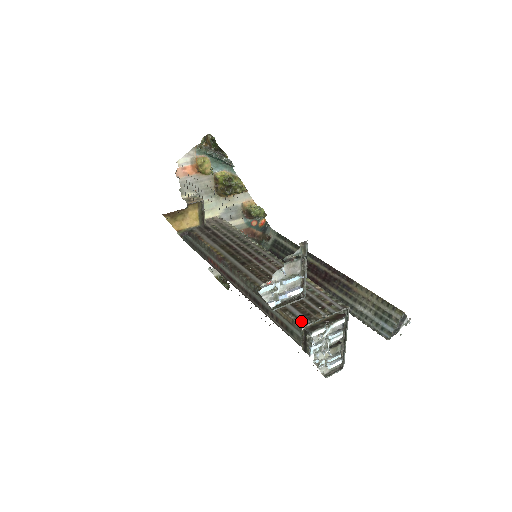
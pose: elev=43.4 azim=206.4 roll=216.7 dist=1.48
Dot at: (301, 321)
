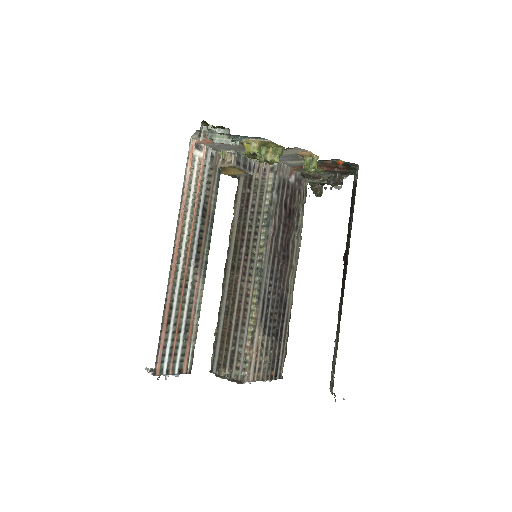
Dot at: (212, 366)
